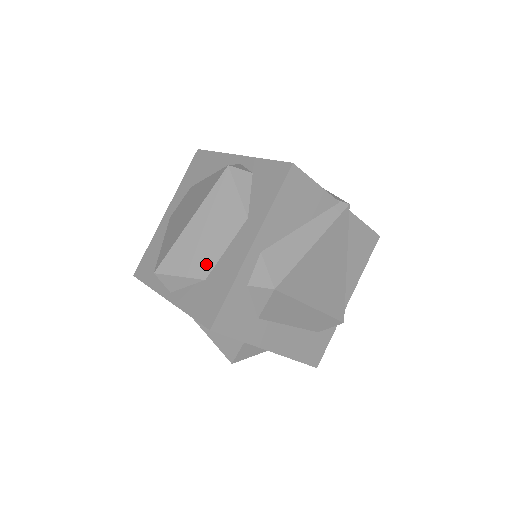
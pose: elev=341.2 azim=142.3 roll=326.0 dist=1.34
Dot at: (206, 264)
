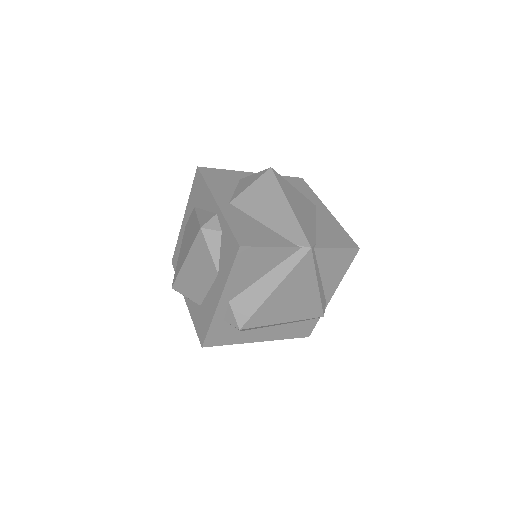
Dot at: (199, 295)
